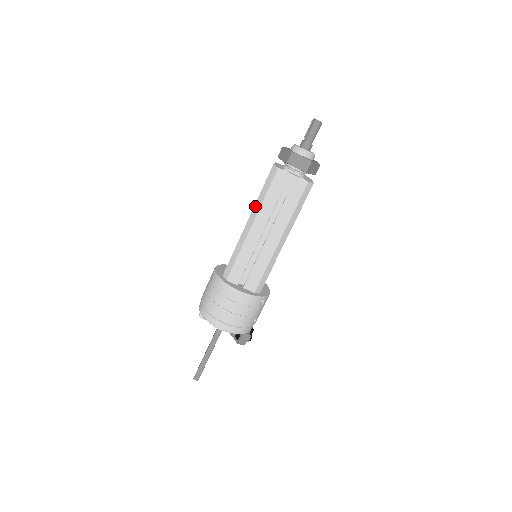
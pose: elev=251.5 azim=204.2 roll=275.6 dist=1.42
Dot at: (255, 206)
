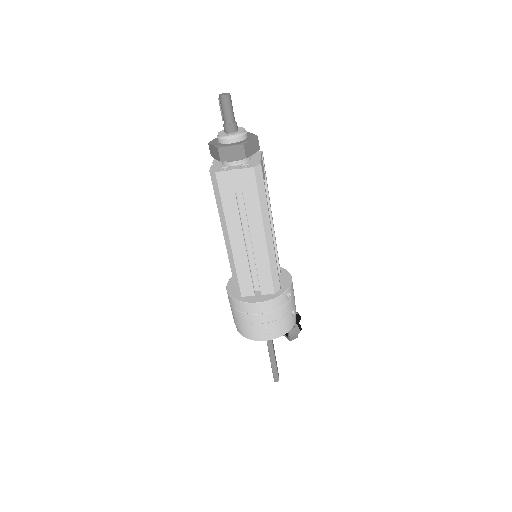
Dot at: (220, 219)
